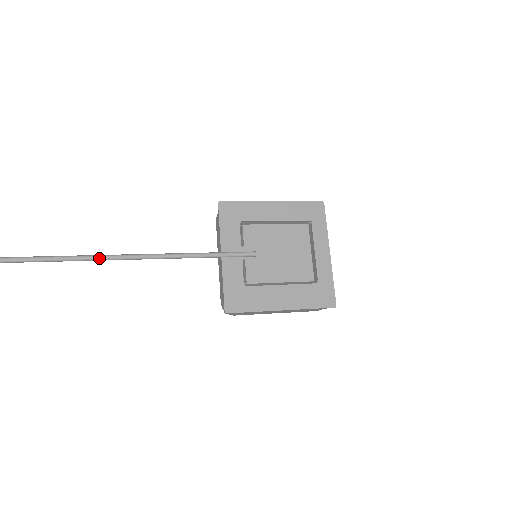
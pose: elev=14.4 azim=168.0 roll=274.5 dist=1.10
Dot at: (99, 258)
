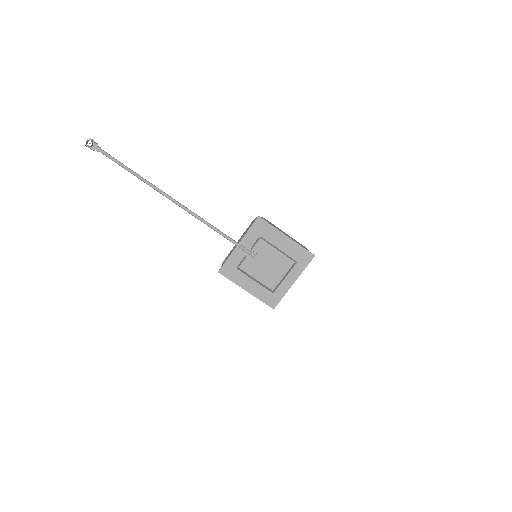
Dot at: (178, 205)
